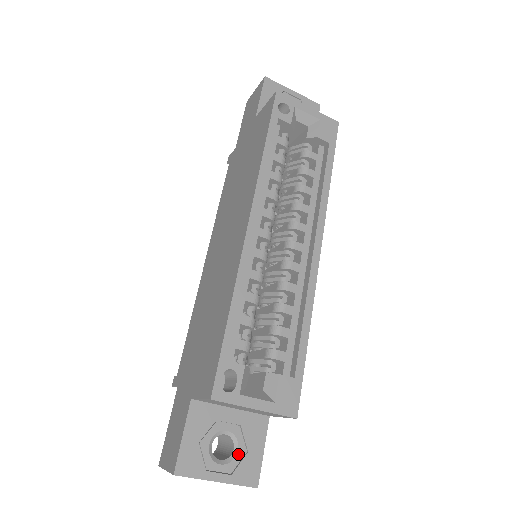
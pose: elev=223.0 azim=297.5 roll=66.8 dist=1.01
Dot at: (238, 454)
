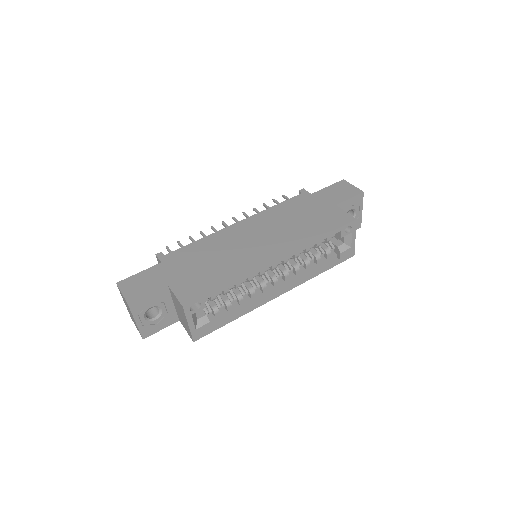
Dot at: (154, 321)
